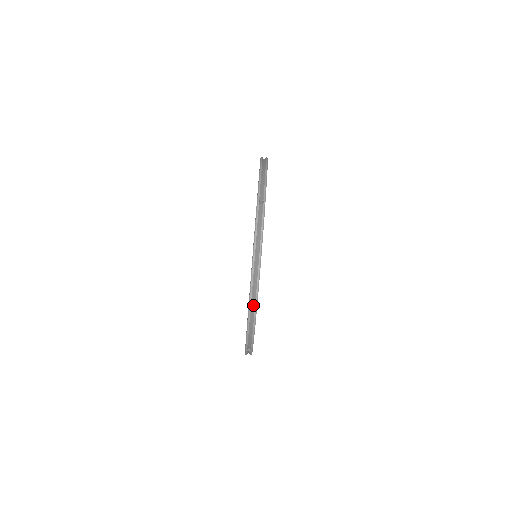
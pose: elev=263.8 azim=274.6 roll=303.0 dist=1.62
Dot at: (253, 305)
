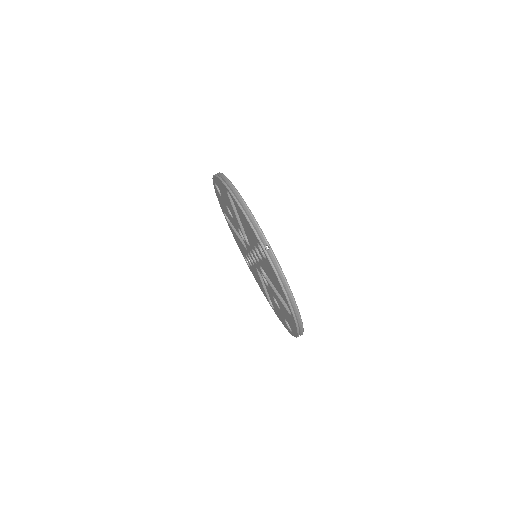
Dot at: (298, 321)
